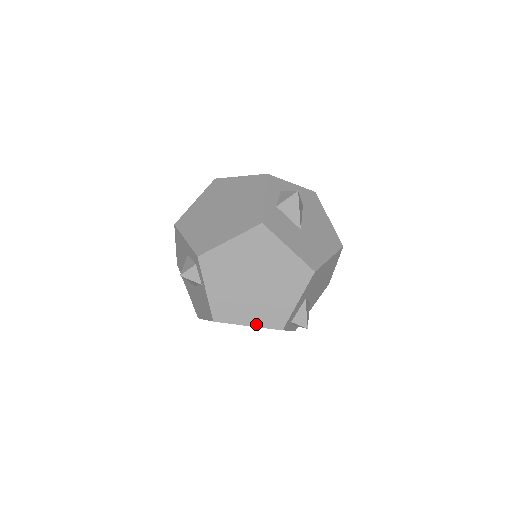
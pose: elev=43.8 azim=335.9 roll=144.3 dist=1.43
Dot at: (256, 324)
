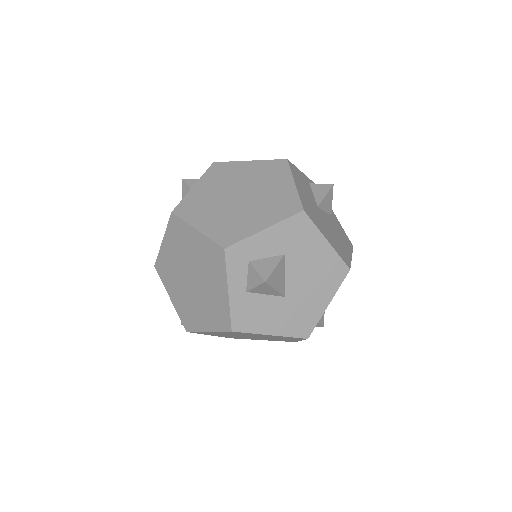
Dot at: (268, 340)
